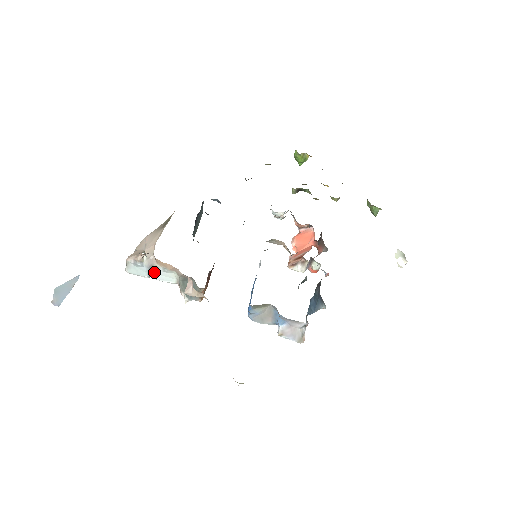
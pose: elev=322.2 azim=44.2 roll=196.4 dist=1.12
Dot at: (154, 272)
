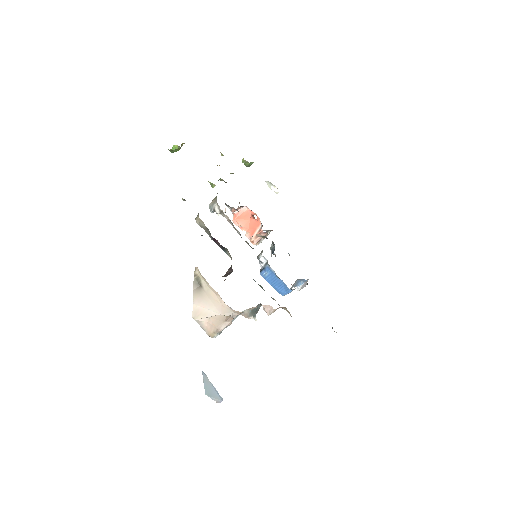
Dot at: occluded
